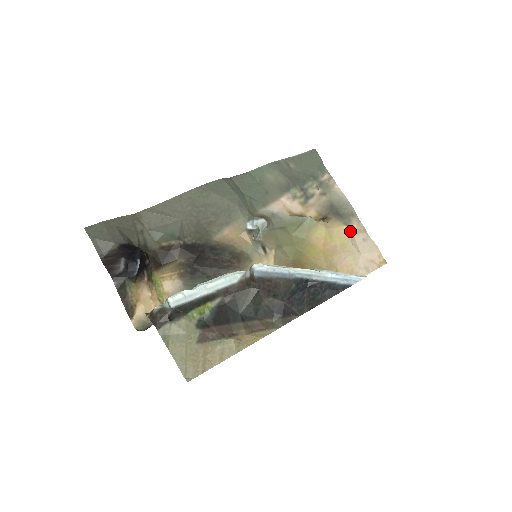
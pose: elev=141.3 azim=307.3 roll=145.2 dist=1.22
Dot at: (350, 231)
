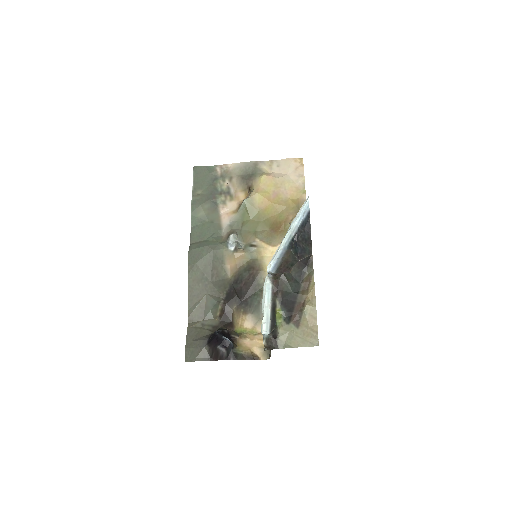
Dot at: (267, 174)
